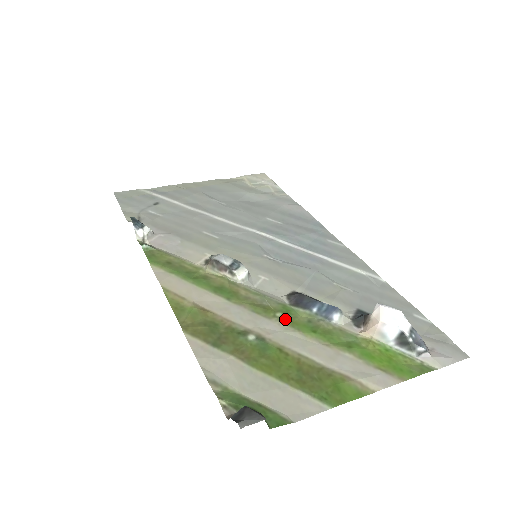
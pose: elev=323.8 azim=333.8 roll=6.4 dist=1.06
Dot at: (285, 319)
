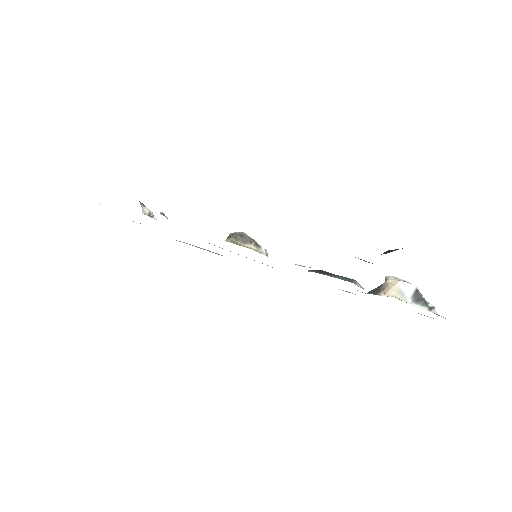
Dot at: occluded
